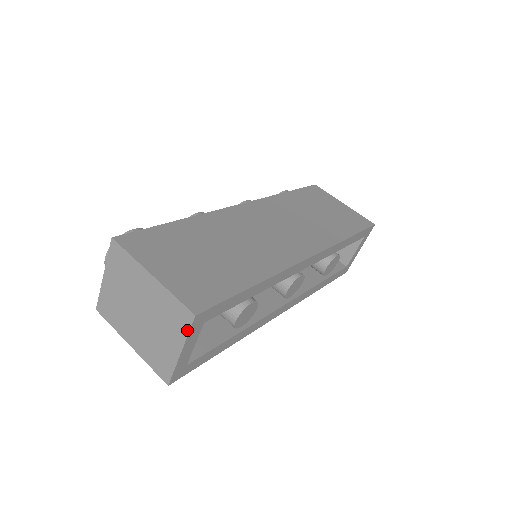
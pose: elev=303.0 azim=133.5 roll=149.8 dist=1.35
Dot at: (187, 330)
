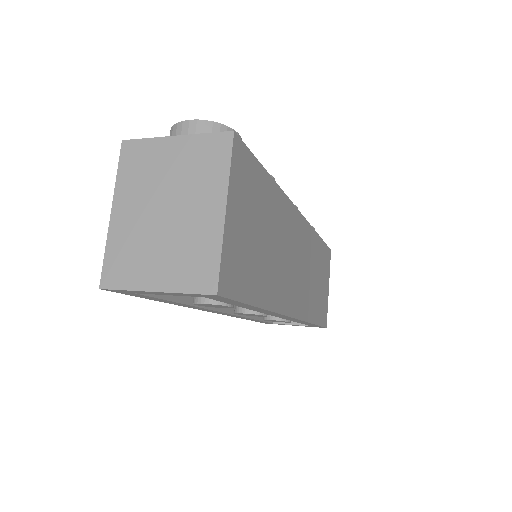
Dot at: (190, 290)
